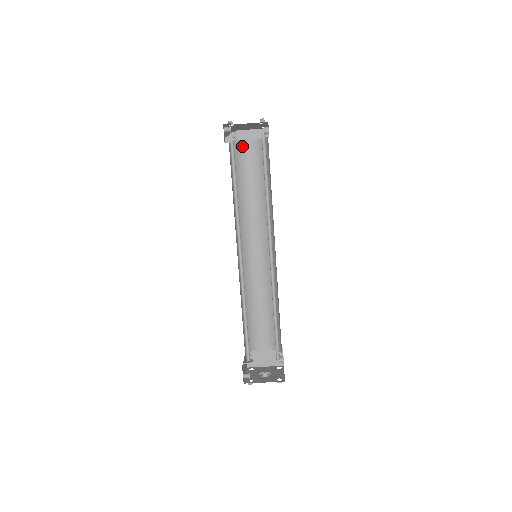
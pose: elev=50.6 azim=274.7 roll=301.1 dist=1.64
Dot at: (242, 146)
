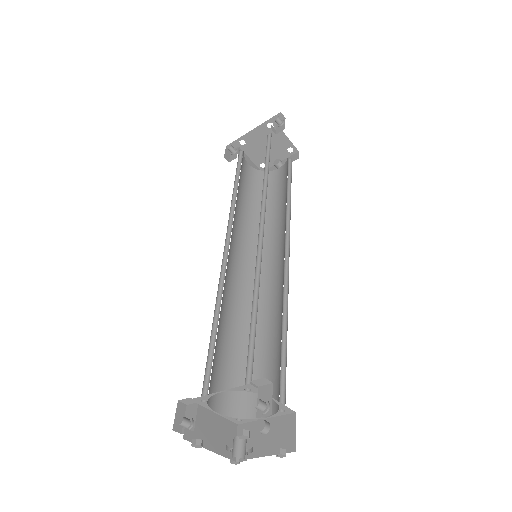
Dot at: (243, 161)
